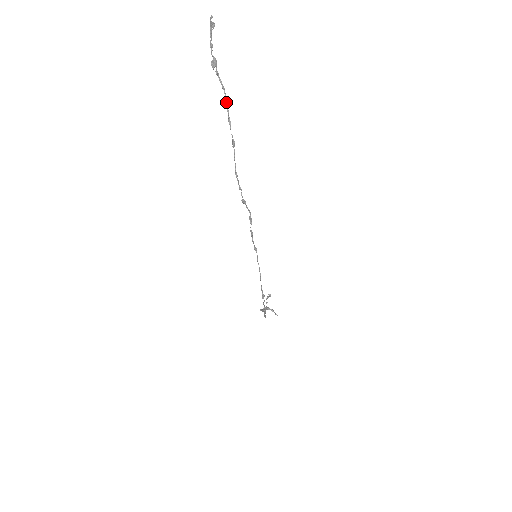
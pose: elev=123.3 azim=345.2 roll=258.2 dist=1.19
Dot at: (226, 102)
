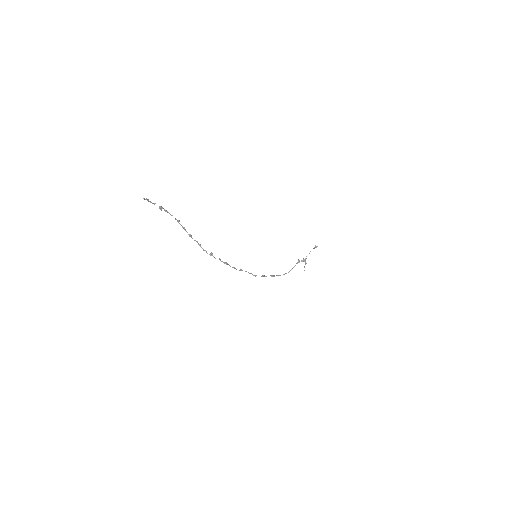
Dot at: (177, 220)
